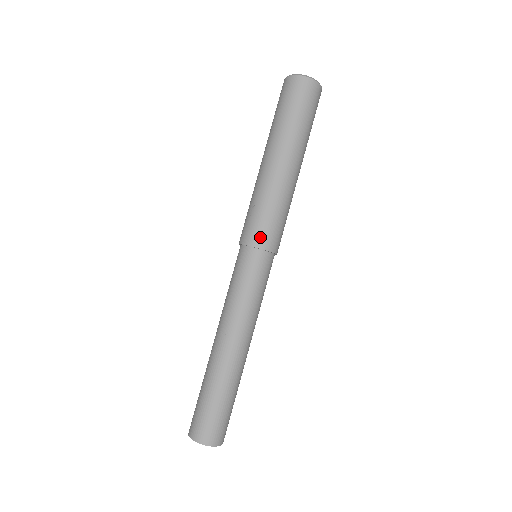
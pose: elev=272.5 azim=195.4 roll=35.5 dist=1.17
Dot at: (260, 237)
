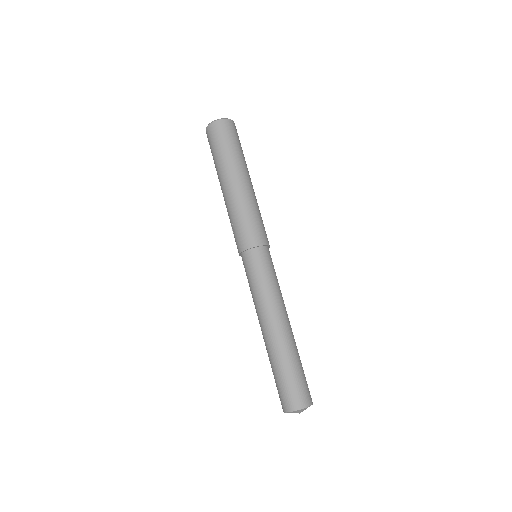
Dot at: (242, 242)
